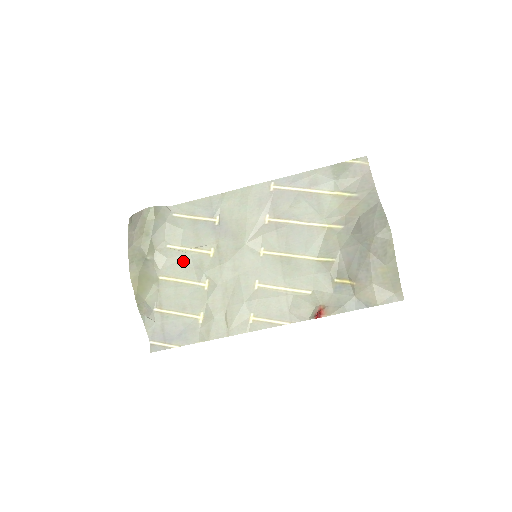
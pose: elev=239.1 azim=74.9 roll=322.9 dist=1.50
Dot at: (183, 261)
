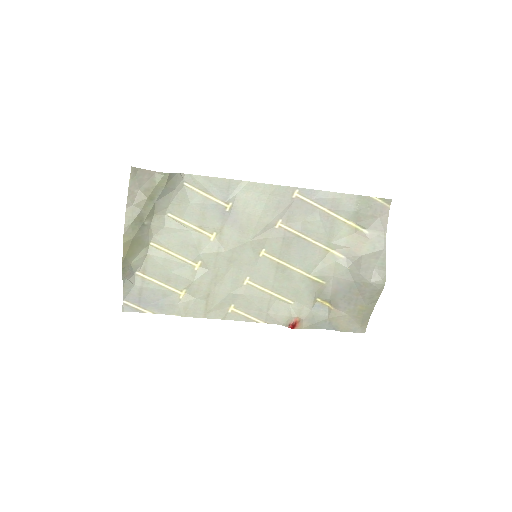
Dot at: (181, 235)
